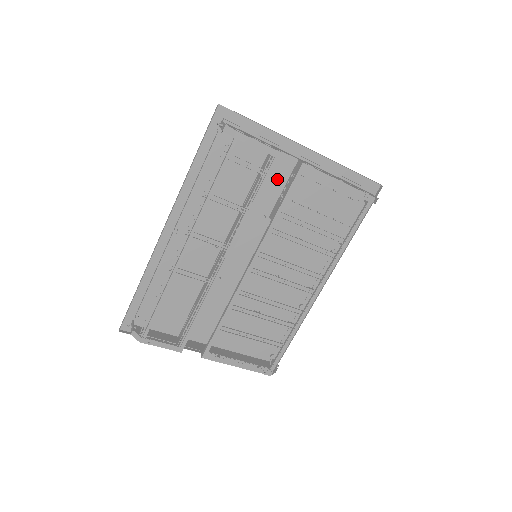
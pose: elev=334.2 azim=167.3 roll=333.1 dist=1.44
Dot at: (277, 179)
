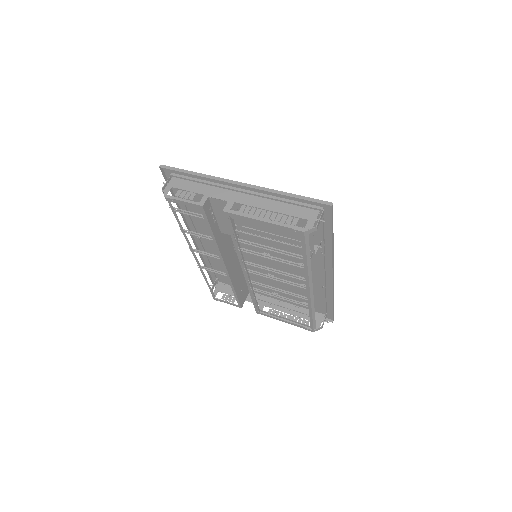
Dot at: occluded
